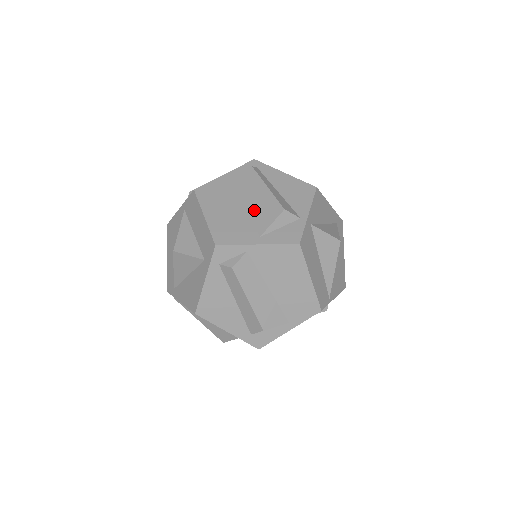
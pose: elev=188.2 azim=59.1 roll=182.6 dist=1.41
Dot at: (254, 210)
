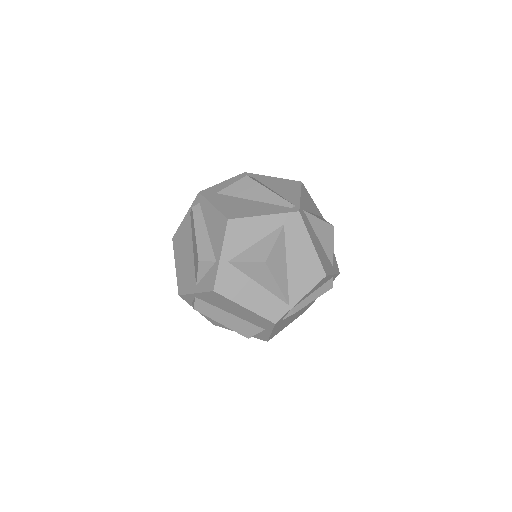
Dot at: (194, 257)
